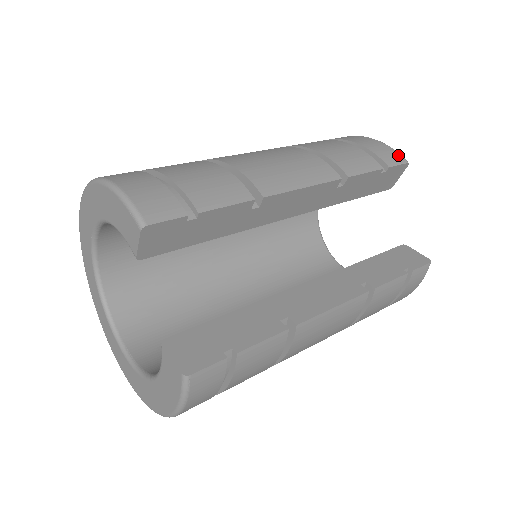
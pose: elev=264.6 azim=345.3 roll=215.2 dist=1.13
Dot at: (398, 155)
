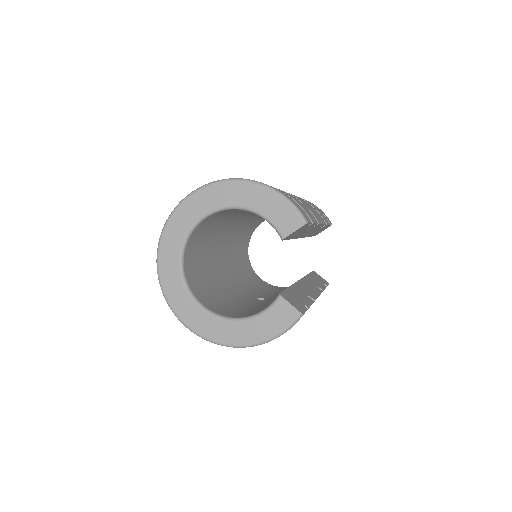
Dot at: occluded
